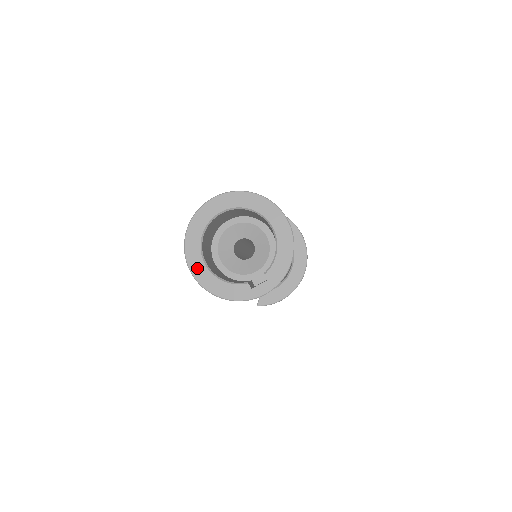
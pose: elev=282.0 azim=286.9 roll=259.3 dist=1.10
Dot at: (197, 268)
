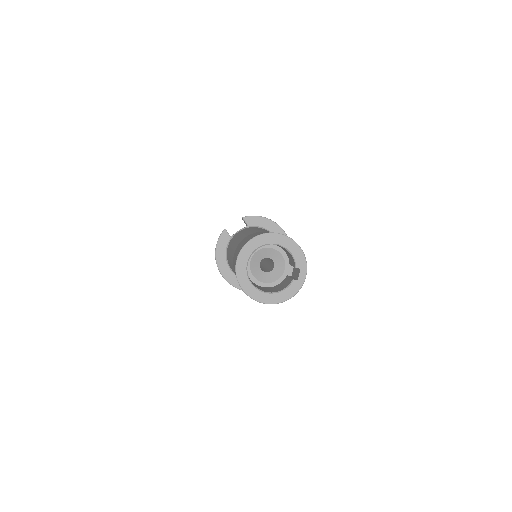
Dot at: (265, 299)
